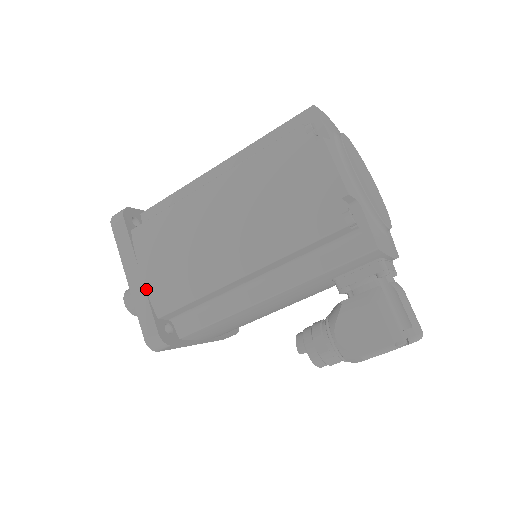
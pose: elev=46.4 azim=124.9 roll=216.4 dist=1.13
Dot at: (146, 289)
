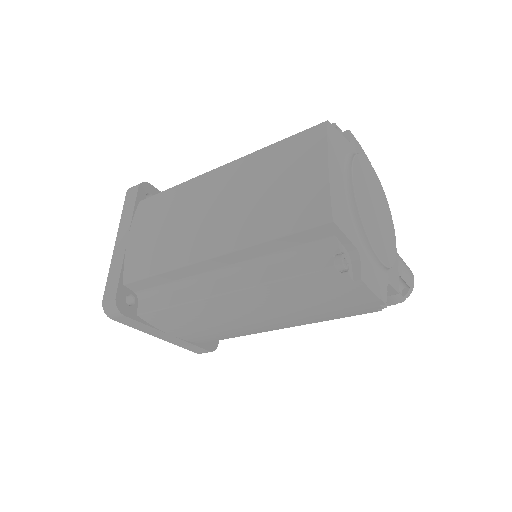
Dot at: (183, 340)
